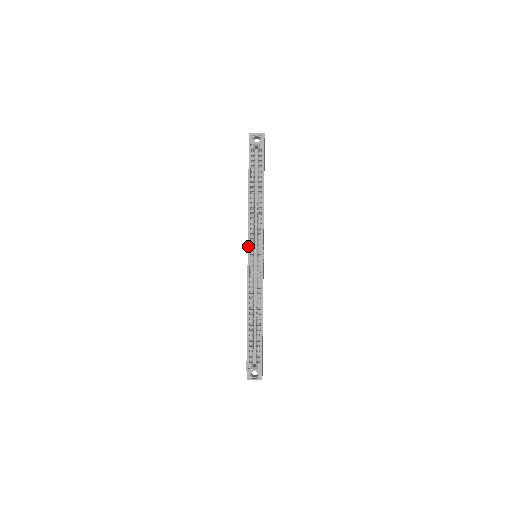
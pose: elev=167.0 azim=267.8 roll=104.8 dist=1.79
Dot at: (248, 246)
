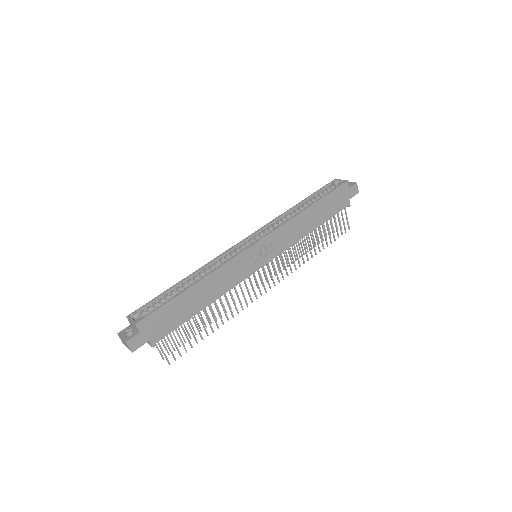
Dot at: (254, 233)
